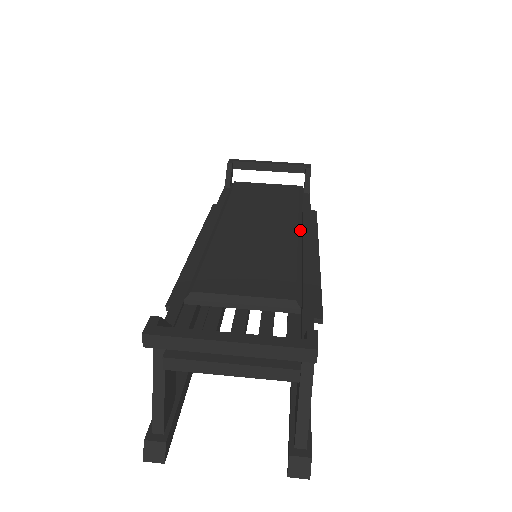
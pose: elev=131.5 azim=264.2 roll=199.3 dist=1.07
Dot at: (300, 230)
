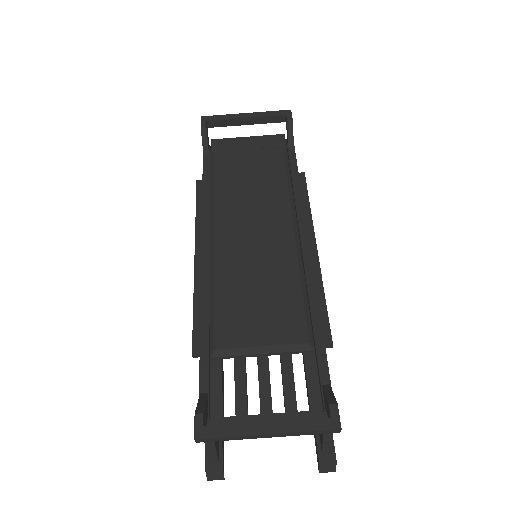
Dot at: (296, 226)
